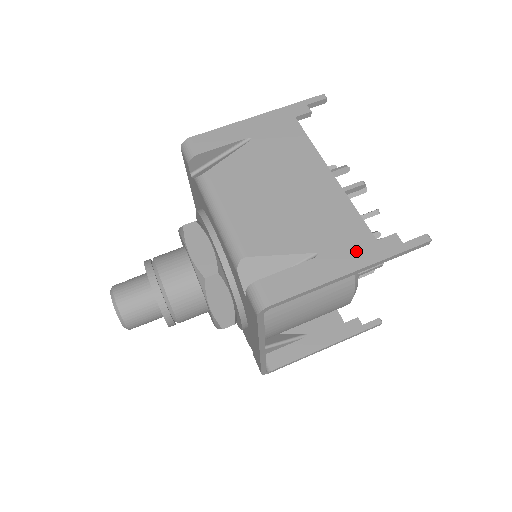
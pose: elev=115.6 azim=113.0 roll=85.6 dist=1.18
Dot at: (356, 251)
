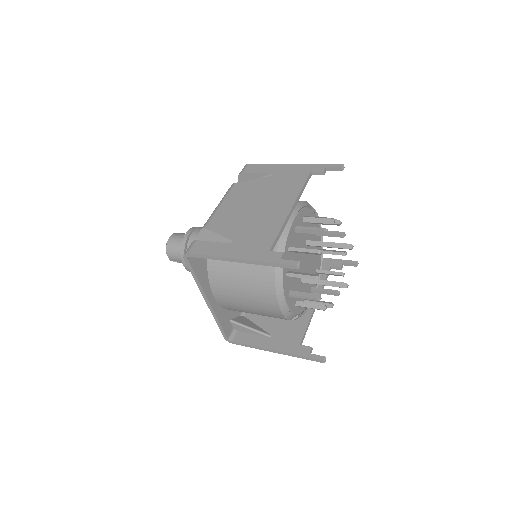
Dot at: (253, 250)
